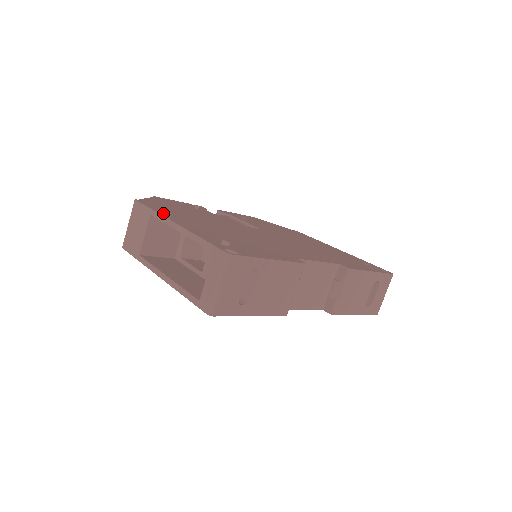
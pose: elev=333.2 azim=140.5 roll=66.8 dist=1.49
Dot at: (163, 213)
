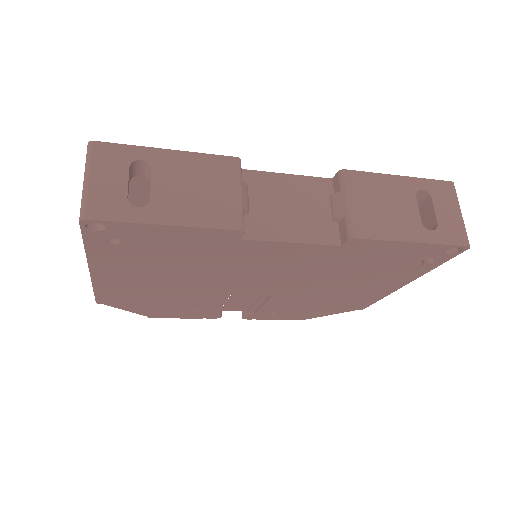
Dot at: occluded
